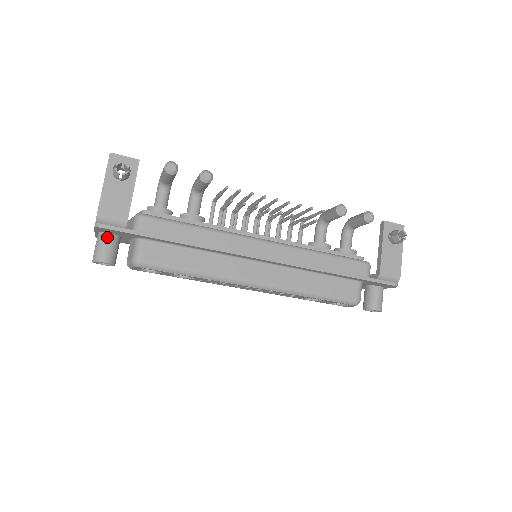
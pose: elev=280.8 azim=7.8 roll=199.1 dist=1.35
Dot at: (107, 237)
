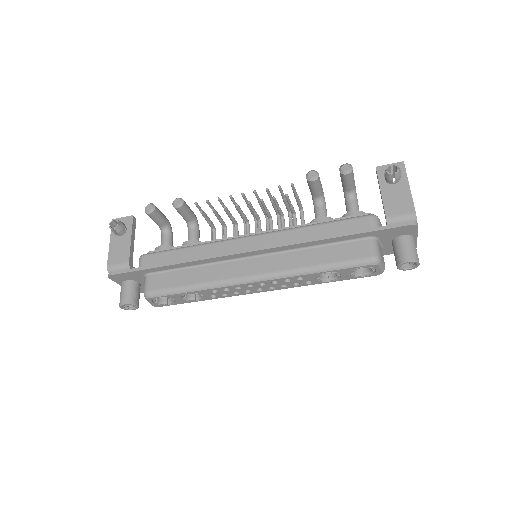
Dot at: (125, 284)
